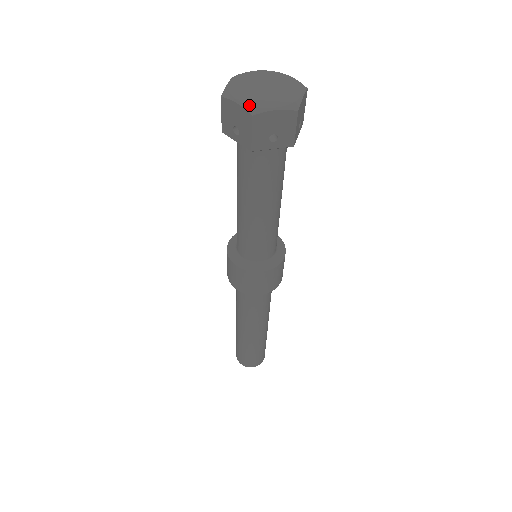
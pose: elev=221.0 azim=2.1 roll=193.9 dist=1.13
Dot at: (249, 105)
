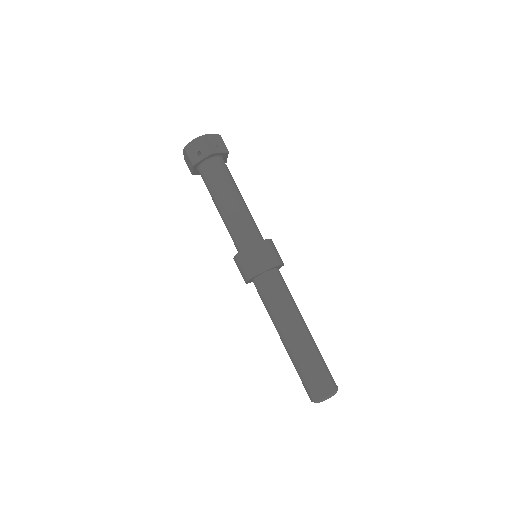
Dot at: (199, 137)
